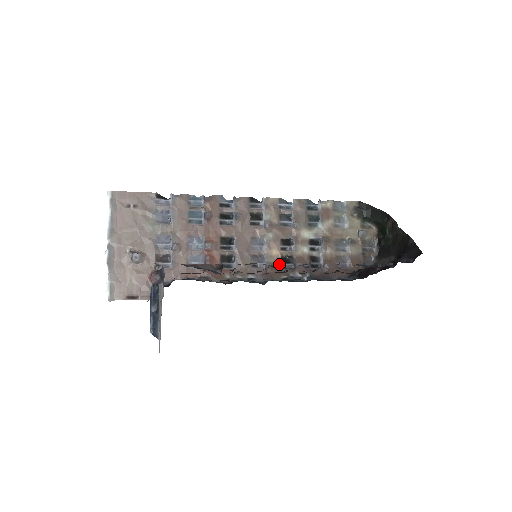
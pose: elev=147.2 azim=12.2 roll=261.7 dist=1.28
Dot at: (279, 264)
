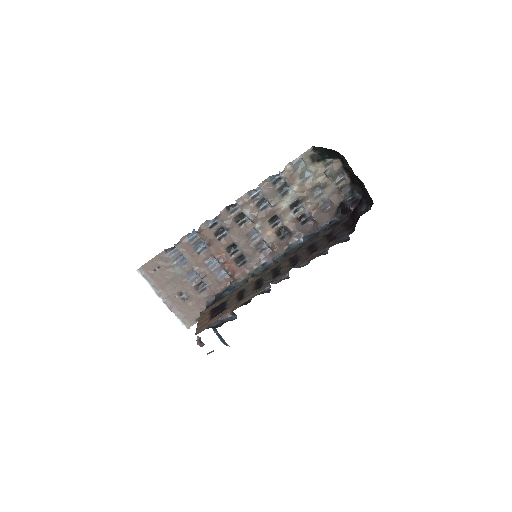
Dot at: (277, 239)
